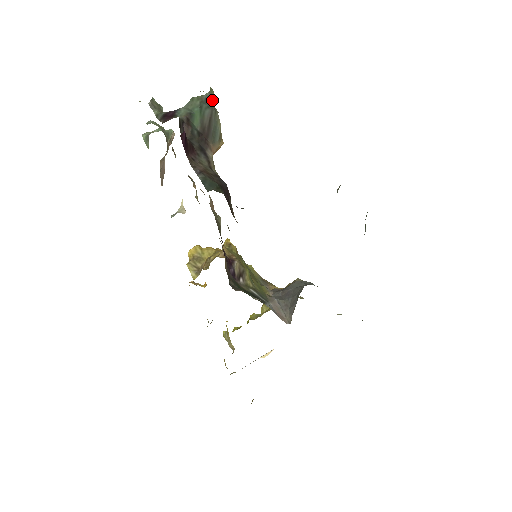
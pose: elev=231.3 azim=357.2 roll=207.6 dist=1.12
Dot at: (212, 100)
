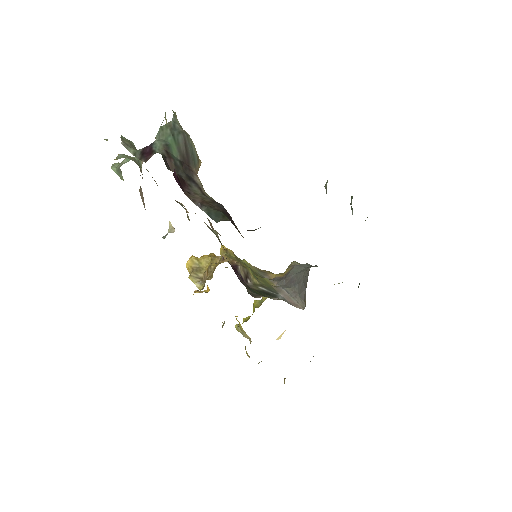
Dot at: (179, 124)
